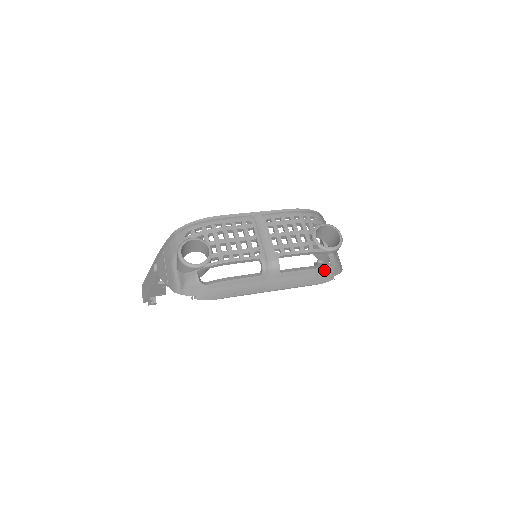
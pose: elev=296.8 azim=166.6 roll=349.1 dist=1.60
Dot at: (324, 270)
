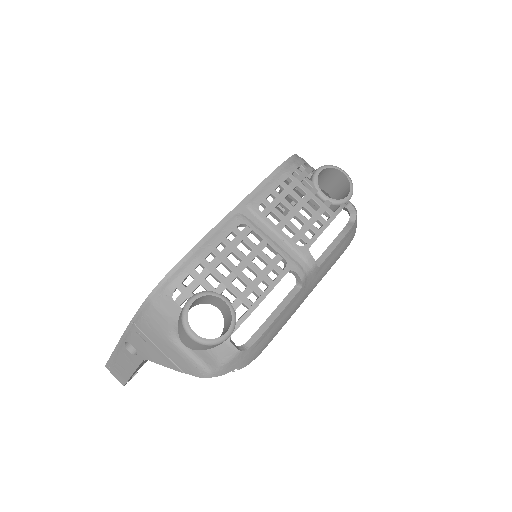
Dot at: (352, 229)
